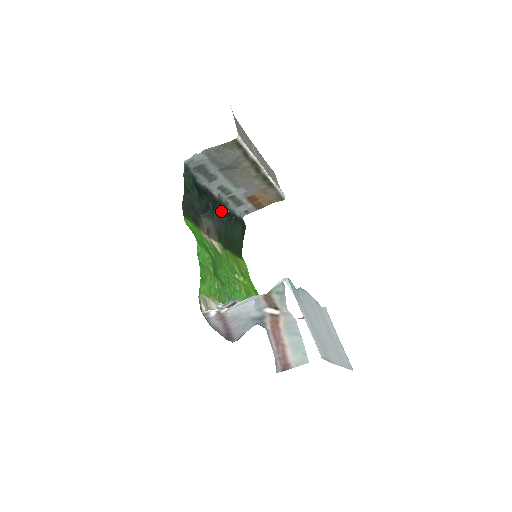
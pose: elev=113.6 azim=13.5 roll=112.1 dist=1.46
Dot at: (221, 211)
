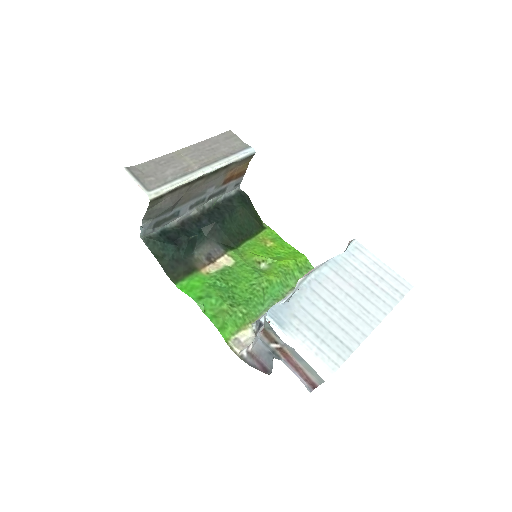
Dot at: (209, 224)
